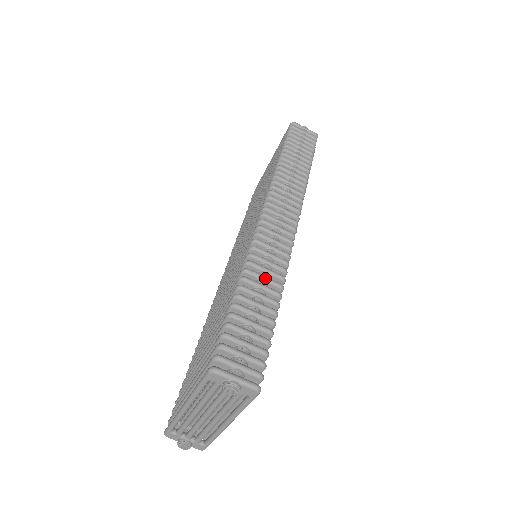
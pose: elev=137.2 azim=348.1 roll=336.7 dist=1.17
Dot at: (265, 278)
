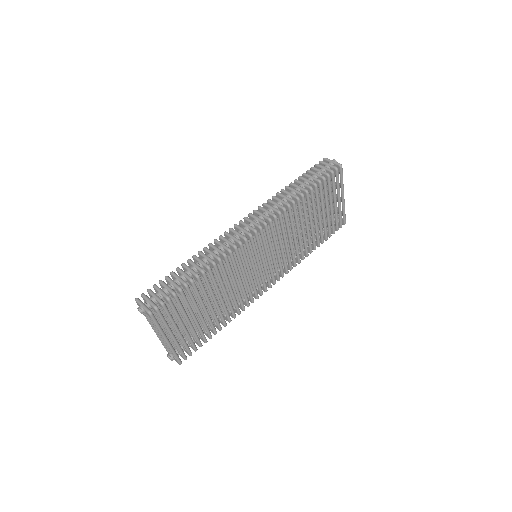
Dot at: (200, 261)
